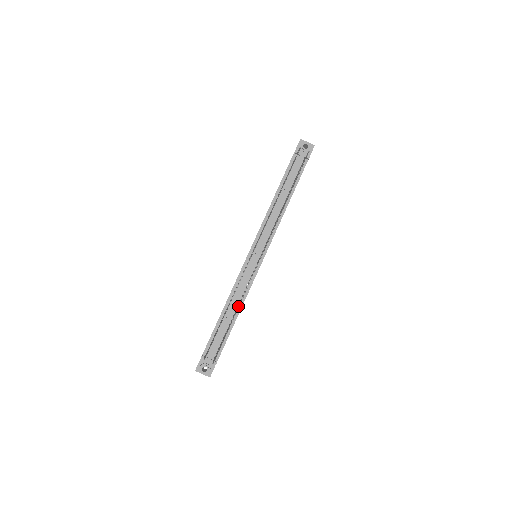
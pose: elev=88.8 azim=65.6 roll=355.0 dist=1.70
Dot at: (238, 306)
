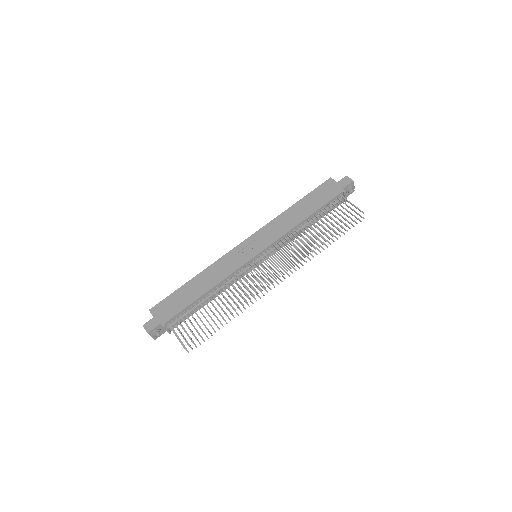
Dot at: (218, 293)
